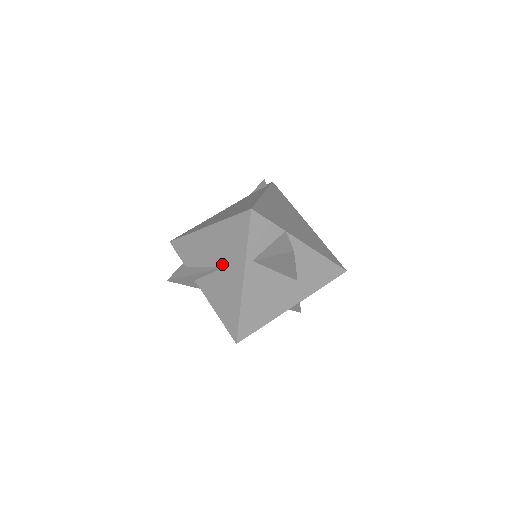
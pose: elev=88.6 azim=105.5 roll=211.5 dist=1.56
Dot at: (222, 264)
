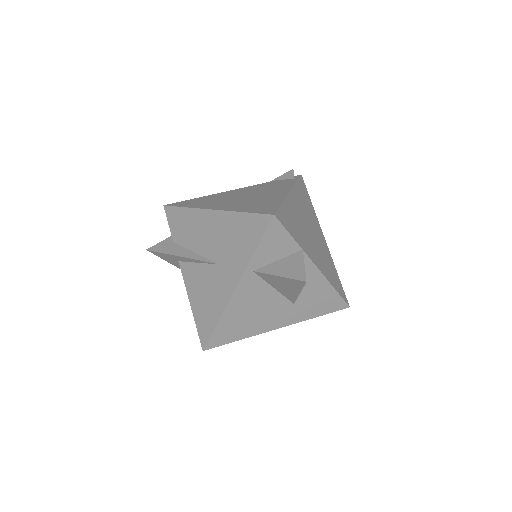
Dot at: (216, 259)
